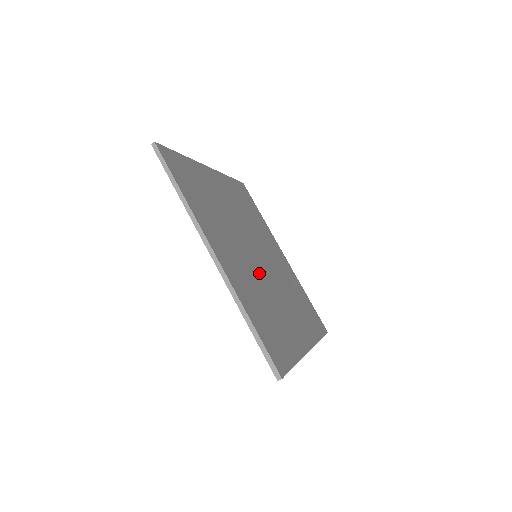
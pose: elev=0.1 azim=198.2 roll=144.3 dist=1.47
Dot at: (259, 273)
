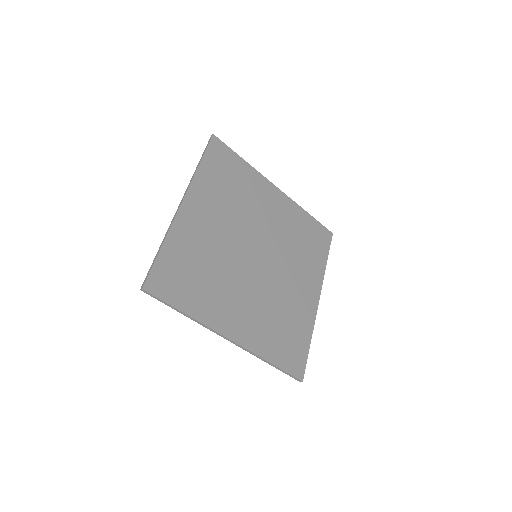
Dot at: (235, 258)
